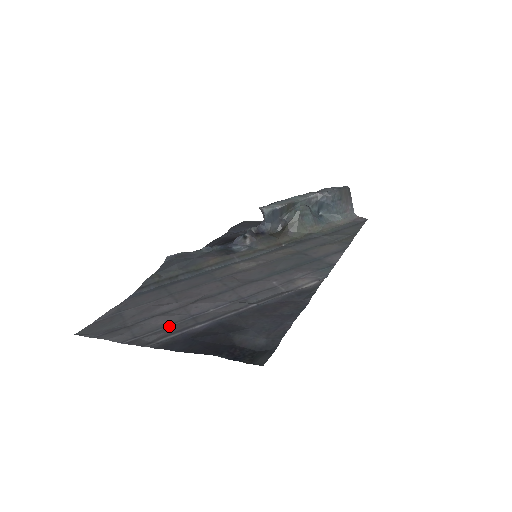
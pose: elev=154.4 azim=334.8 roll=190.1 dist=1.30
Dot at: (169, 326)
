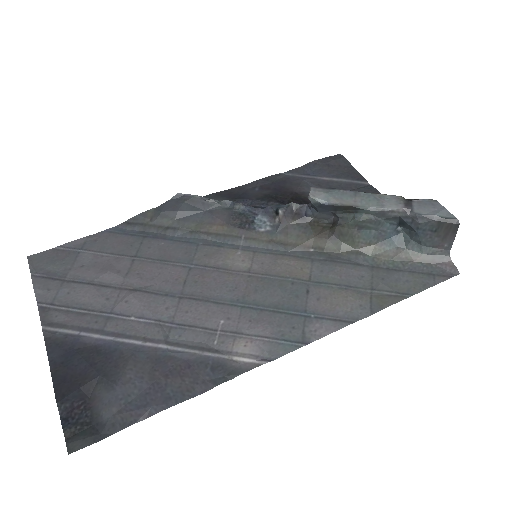
Dot at: (84, 312)
